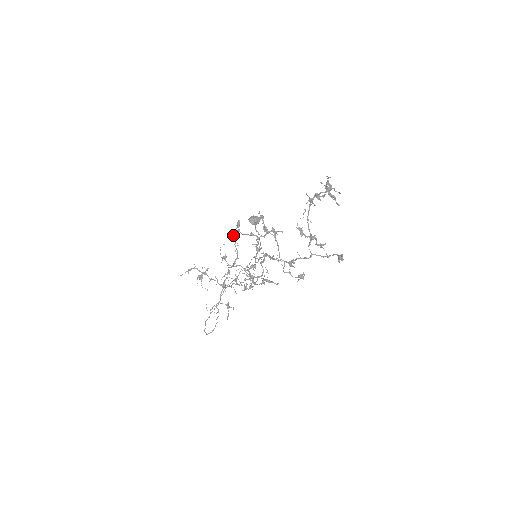
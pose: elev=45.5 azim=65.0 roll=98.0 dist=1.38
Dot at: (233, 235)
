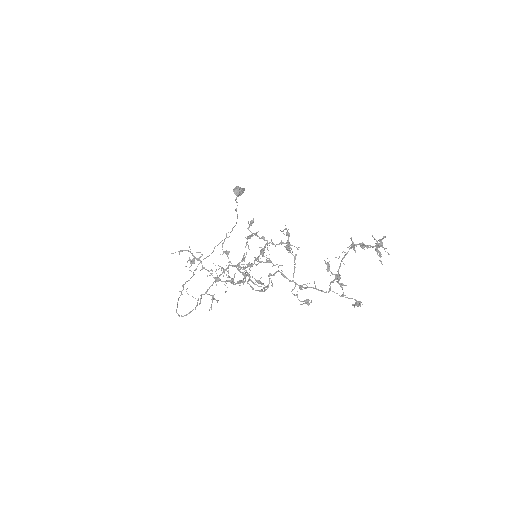
Dot at: (248, 237)
